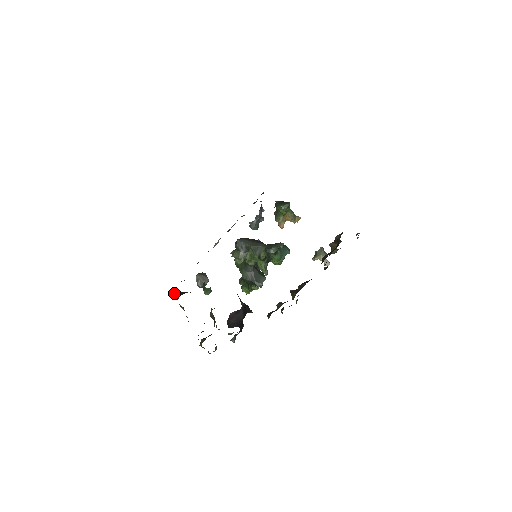
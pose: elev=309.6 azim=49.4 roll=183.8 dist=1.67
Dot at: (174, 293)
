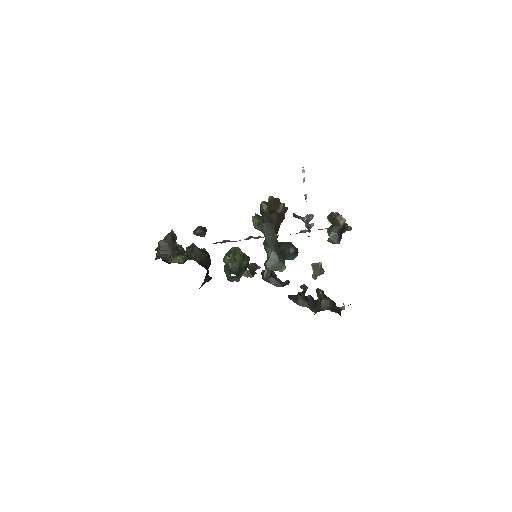
Dot at: occluded
